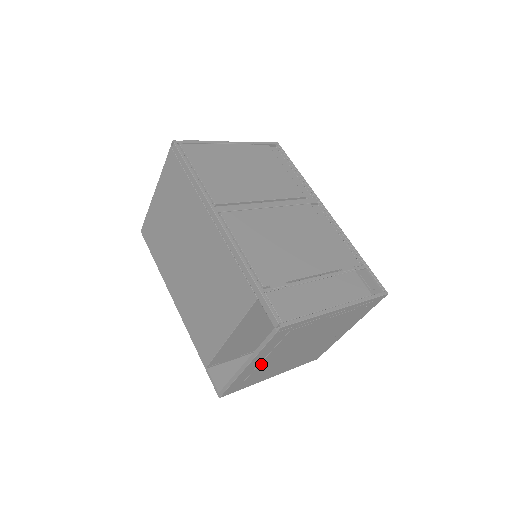
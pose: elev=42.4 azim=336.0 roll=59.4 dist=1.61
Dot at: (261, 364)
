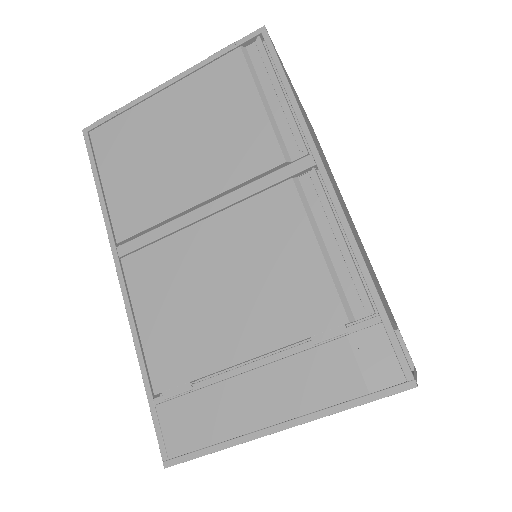
Dot at: occluded
